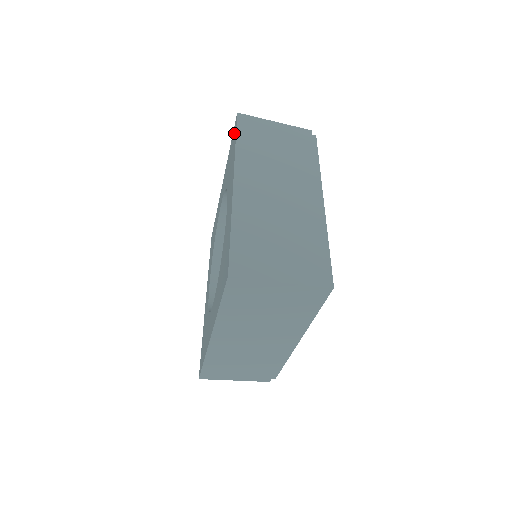
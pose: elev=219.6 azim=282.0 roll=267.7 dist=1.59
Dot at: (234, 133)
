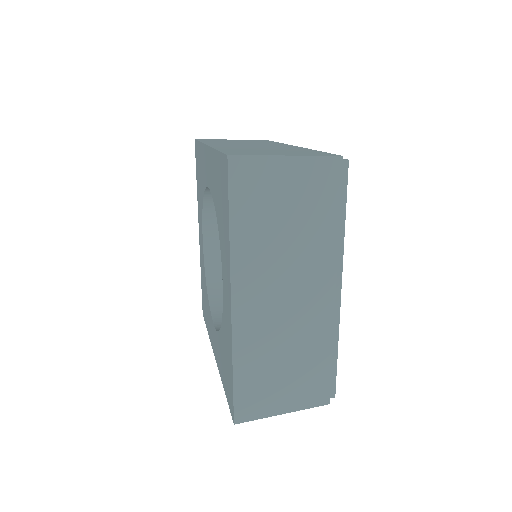
Dot at: (224, 180)
